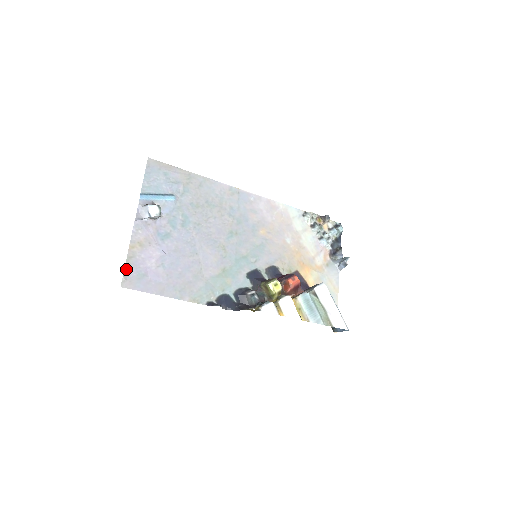
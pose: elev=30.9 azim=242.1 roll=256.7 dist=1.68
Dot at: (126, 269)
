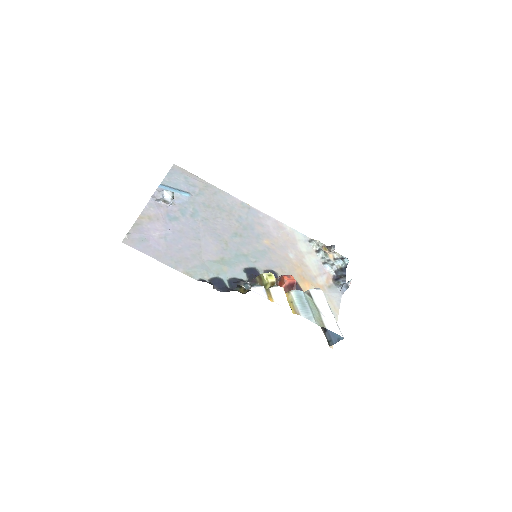
Dot at: (131, 231)
